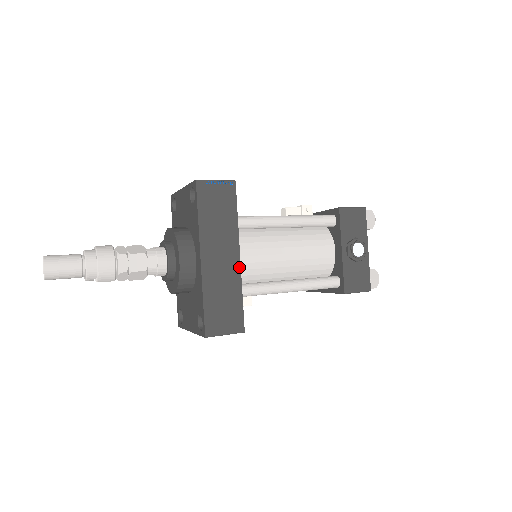
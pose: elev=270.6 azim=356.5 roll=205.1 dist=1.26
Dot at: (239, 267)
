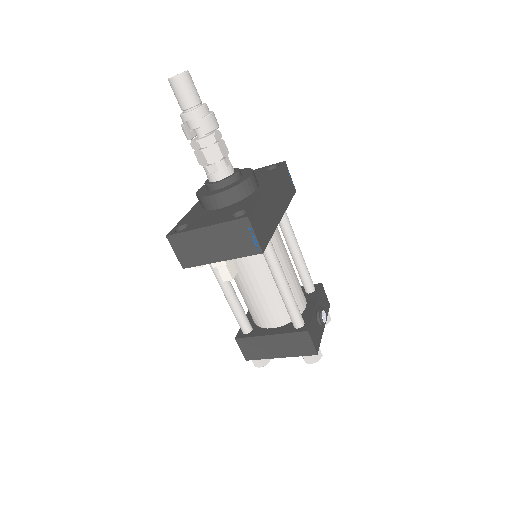
Dot at: (279, 221)
